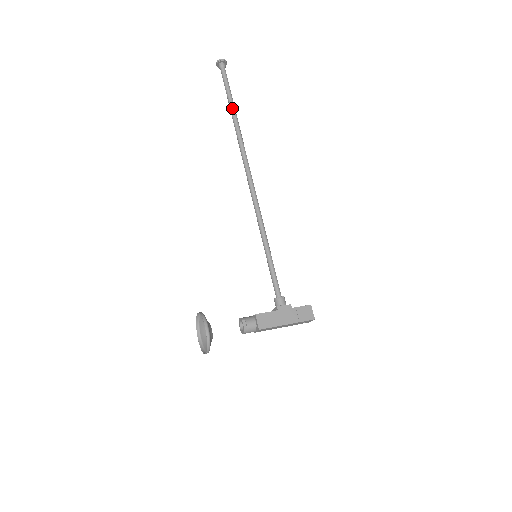
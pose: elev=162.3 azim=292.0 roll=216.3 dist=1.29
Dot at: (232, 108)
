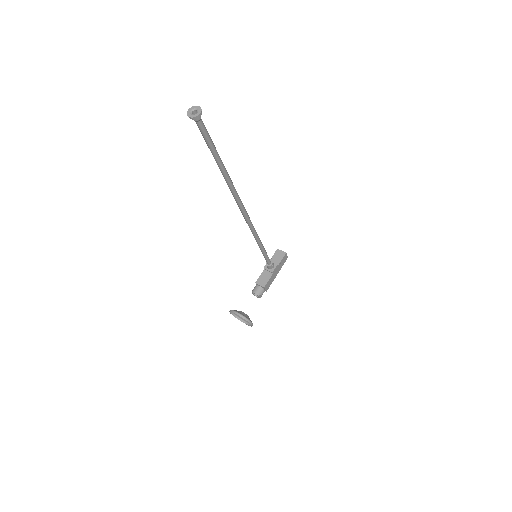
Dot at: (220, 164)
